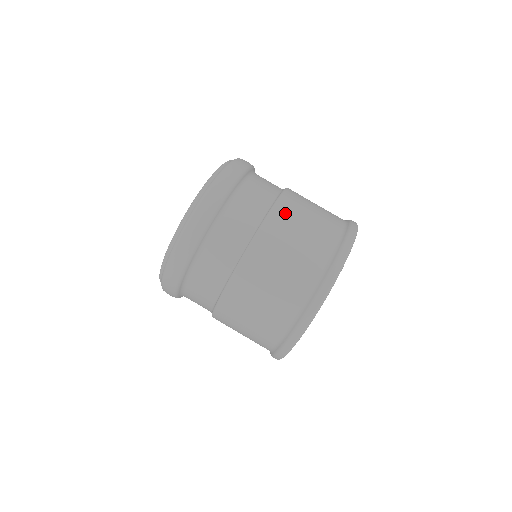
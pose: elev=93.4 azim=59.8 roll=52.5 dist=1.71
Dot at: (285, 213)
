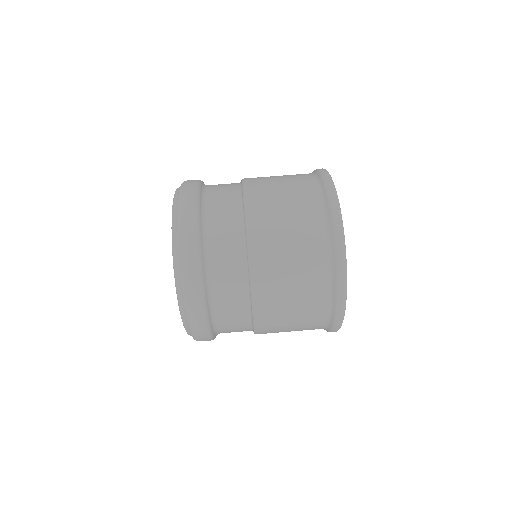
Dot at: (264, 254)
